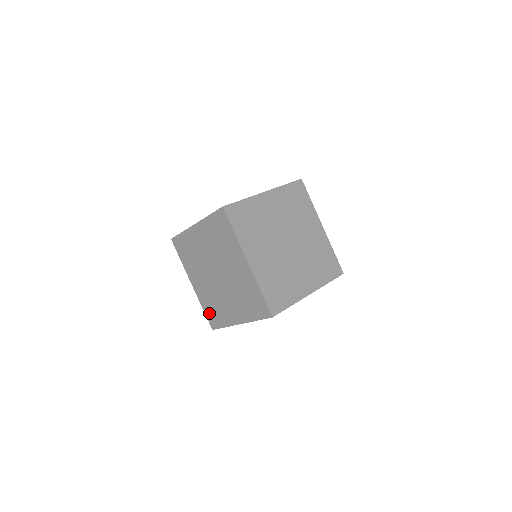
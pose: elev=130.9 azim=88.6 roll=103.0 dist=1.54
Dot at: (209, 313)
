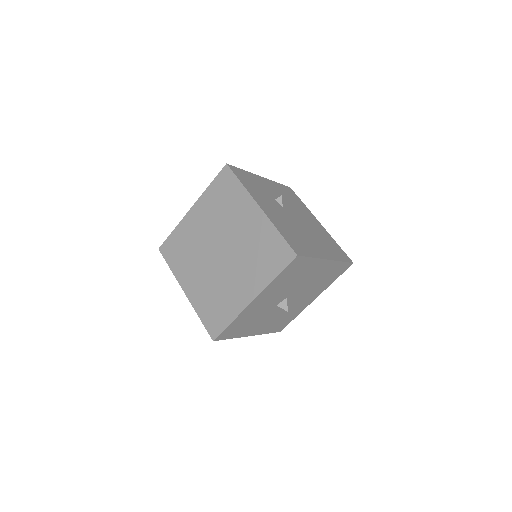
Dot at: (208, 317)
